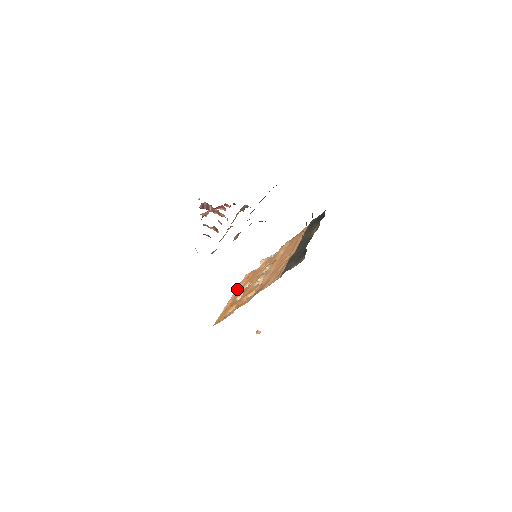
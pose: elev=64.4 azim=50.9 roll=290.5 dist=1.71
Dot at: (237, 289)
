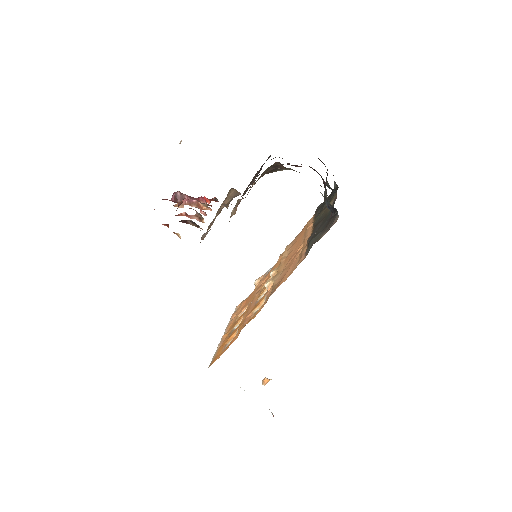
Dot at: (229, 322)
